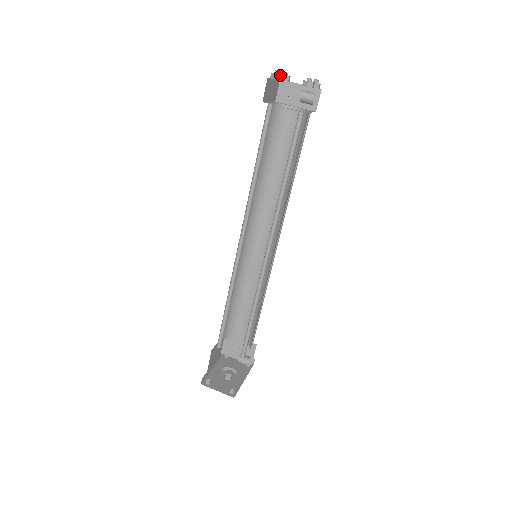
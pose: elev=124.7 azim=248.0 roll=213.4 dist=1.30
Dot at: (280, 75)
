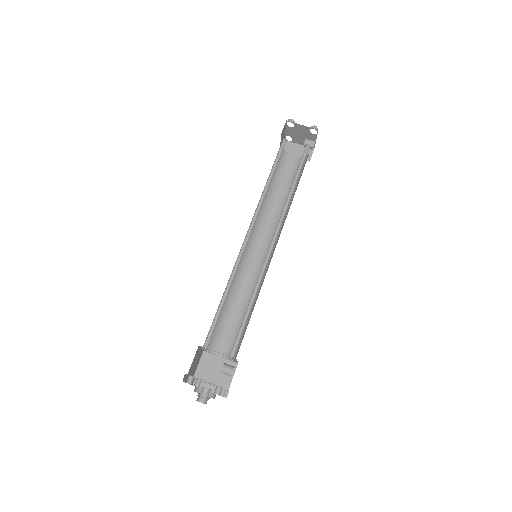
Dot at: occluded
